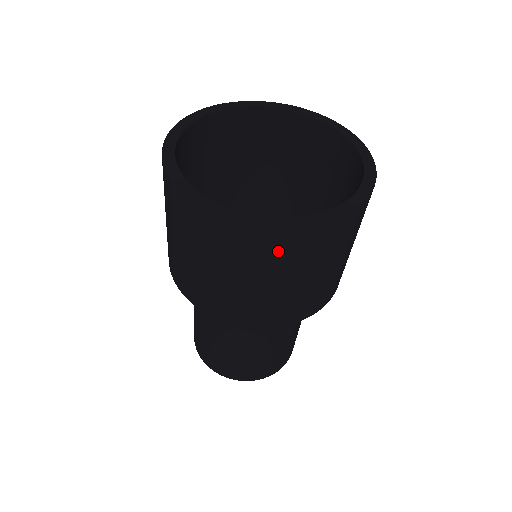
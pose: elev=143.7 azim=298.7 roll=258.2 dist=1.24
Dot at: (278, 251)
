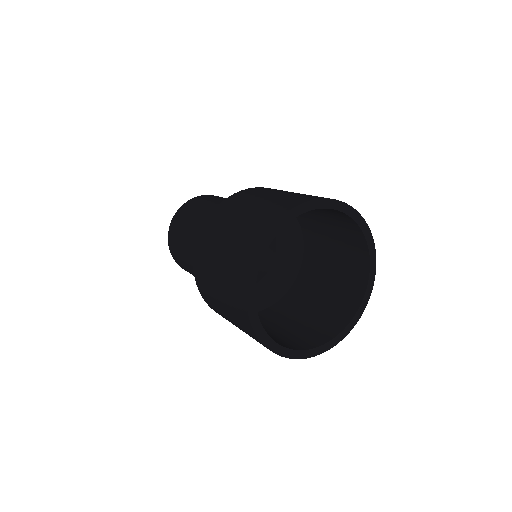
Dot at: occluded
